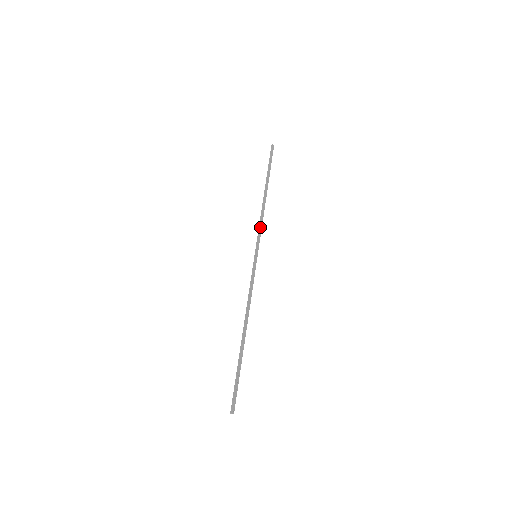
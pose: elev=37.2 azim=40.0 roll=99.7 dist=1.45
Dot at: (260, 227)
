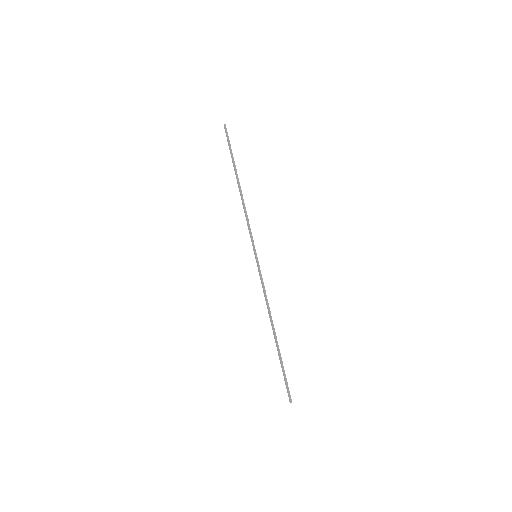
Dot at: (249, 225)
